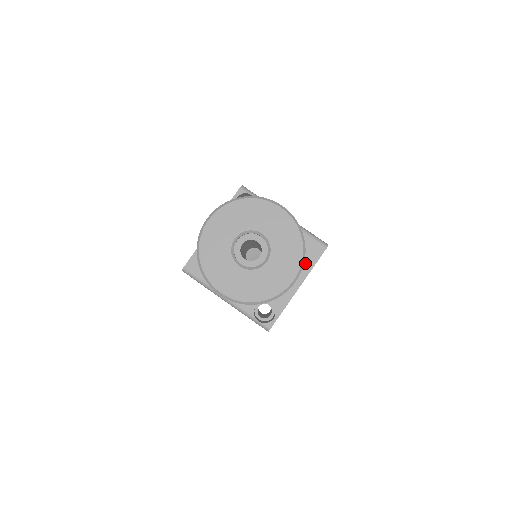
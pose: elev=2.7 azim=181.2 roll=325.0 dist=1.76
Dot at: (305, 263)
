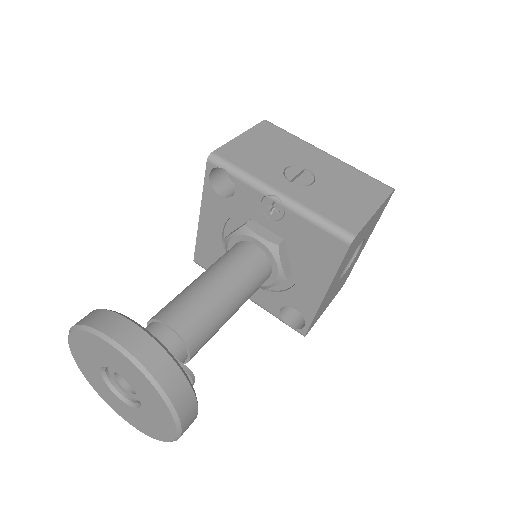
Dot at: (324, 265)
